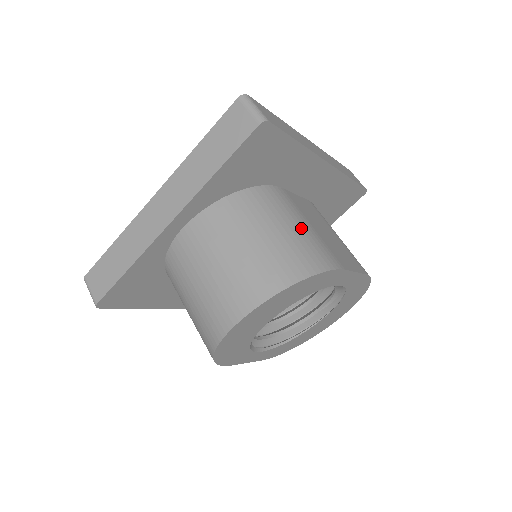
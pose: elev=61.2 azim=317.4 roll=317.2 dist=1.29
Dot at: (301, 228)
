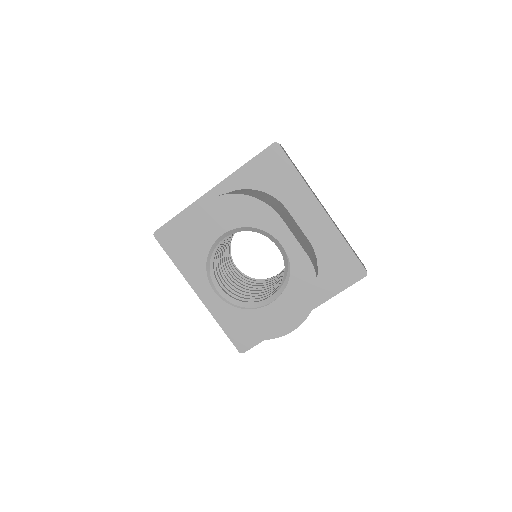
Dot at: (274, 203)
